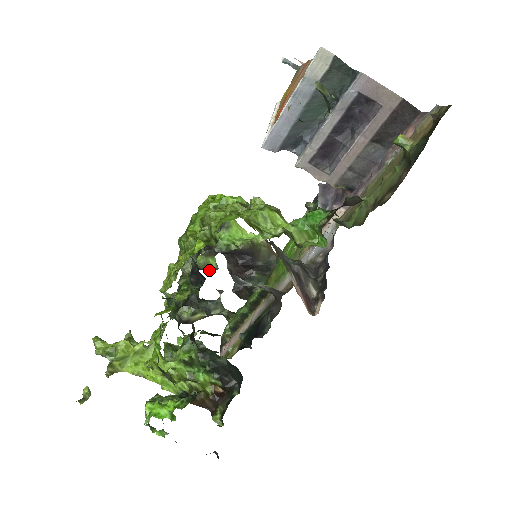
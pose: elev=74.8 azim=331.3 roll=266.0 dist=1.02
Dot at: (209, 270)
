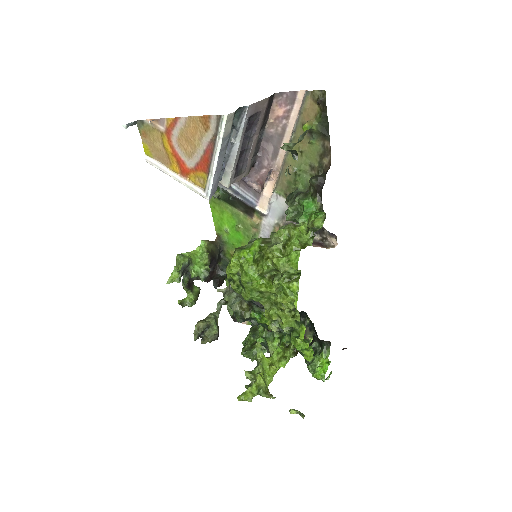
Dot at: (198, 295)
